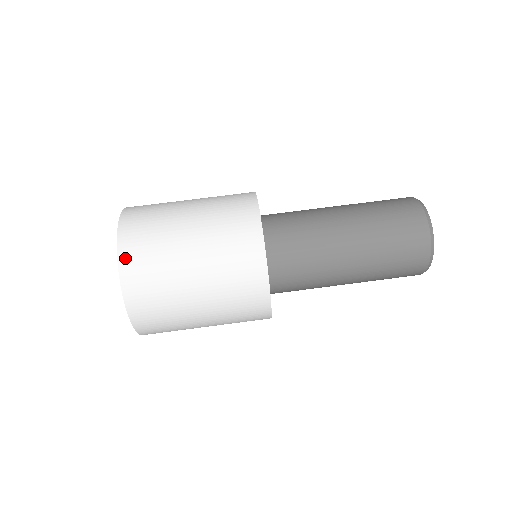
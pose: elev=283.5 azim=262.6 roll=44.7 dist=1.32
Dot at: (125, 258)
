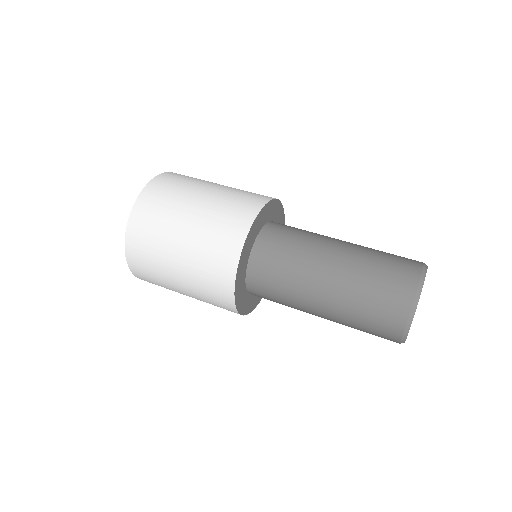
Dot at: occluded
